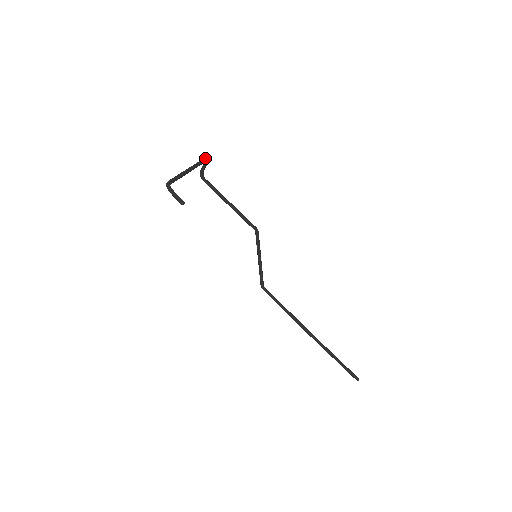
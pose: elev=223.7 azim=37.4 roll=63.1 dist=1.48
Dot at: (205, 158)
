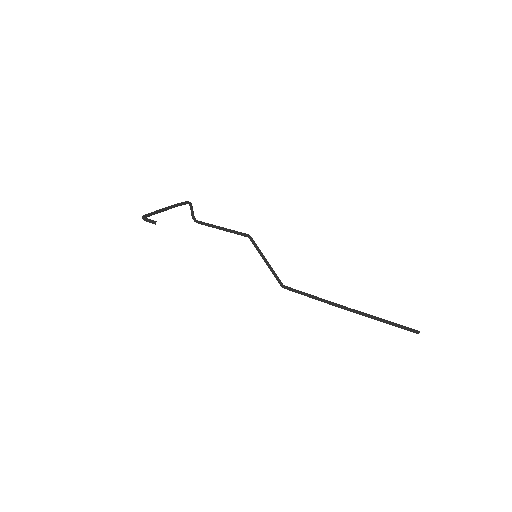
Dot at: (185, 202)
